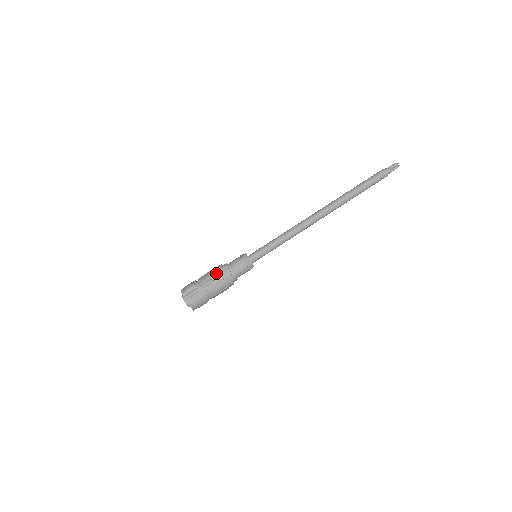
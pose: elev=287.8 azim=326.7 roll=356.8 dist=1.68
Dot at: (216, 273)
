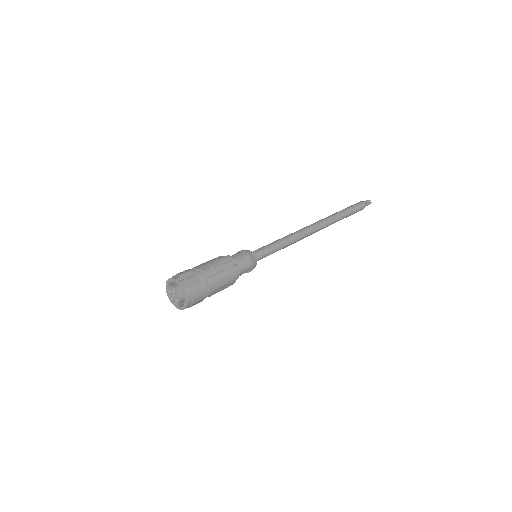
Dot at: (217, 260)
